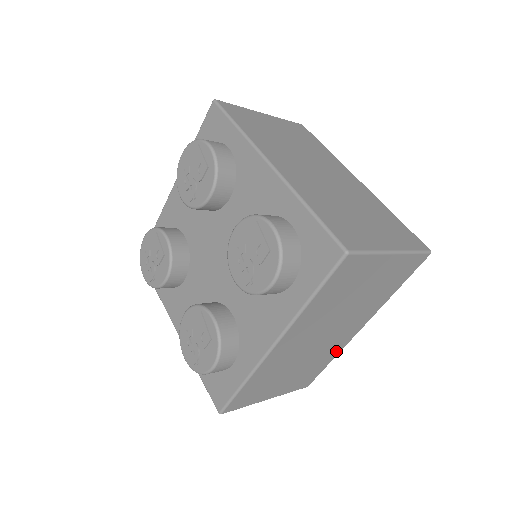
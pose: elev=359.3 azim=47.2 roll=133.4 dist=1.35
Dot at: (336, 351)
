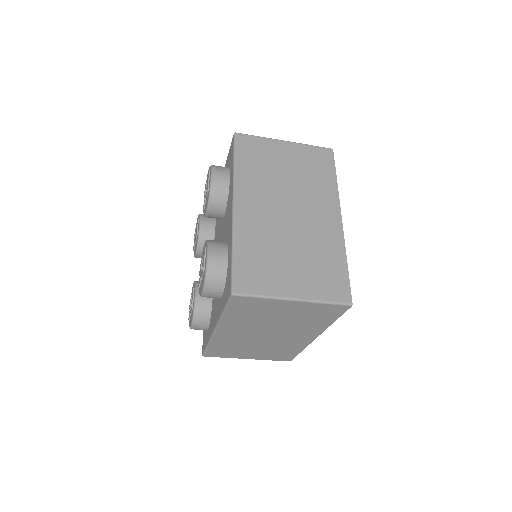
Dot at: (299, 346)
